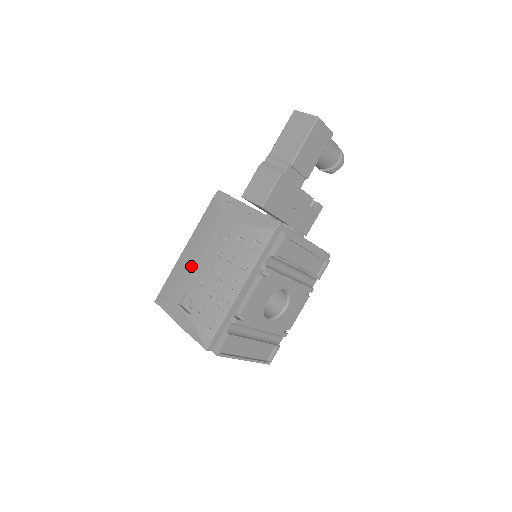
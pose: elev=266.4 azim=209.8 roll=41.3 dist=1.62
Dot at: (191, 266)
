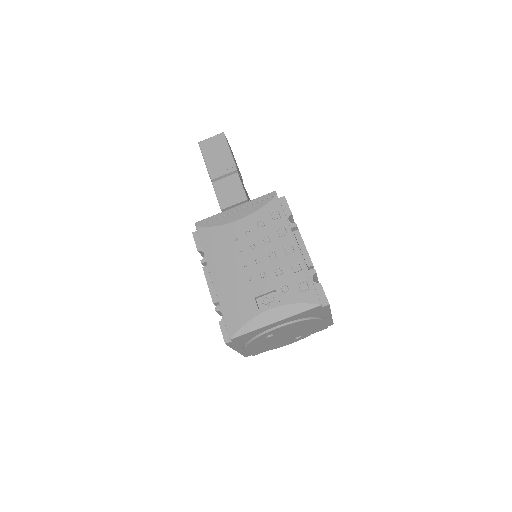
Dot at: (237, 279)
